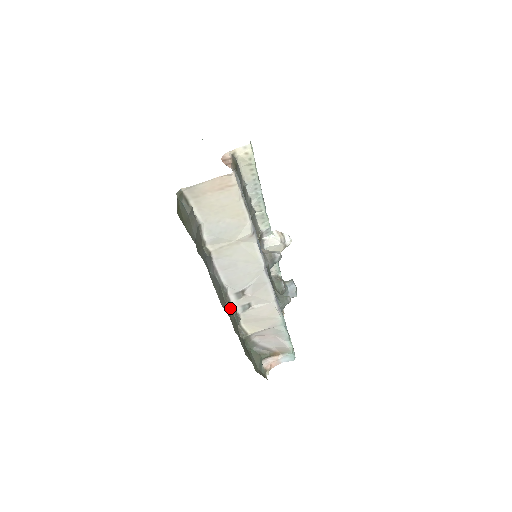
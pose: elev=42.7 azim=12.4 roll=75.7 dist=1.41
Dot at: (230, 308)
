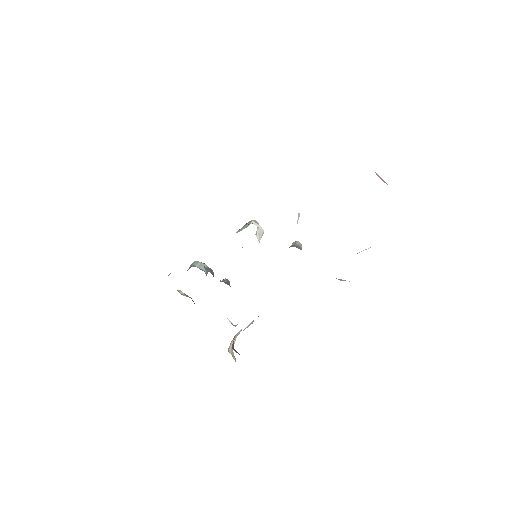
Dot at: occluded
